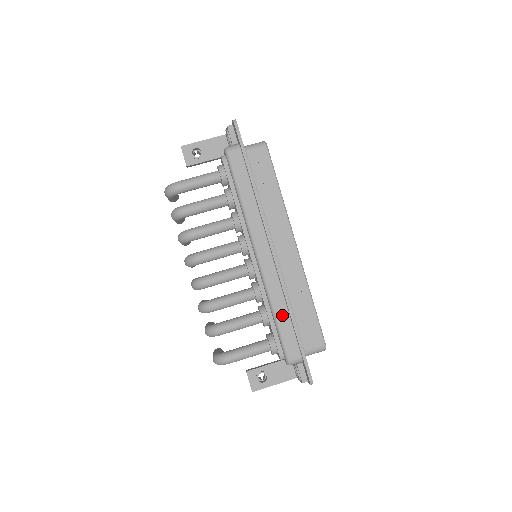
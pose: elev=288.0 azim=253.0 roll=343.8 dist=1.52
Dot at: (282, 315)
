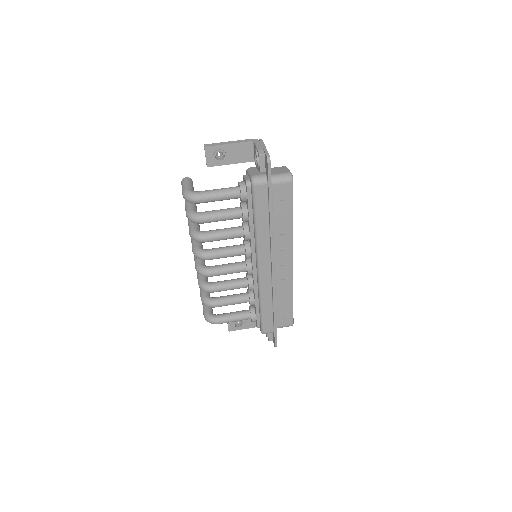
Dot at: (267, 308)
